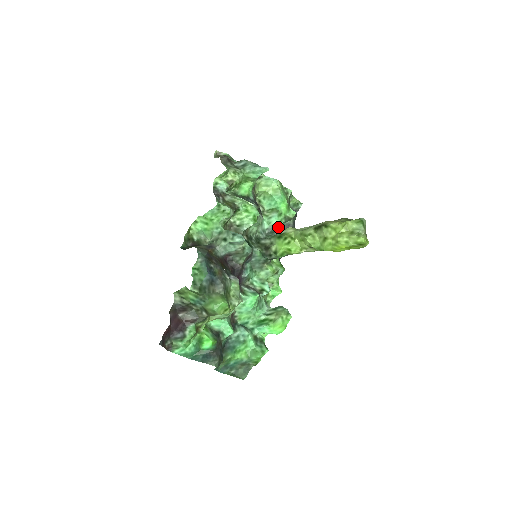
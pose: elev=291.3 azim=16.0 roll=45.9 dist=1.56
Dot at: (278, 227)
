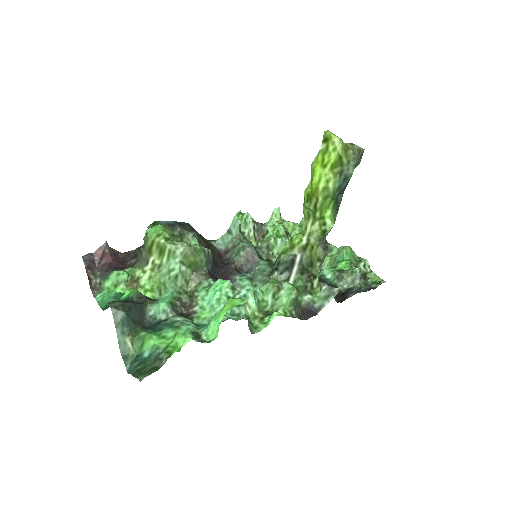
Dot at: (326, 278)
